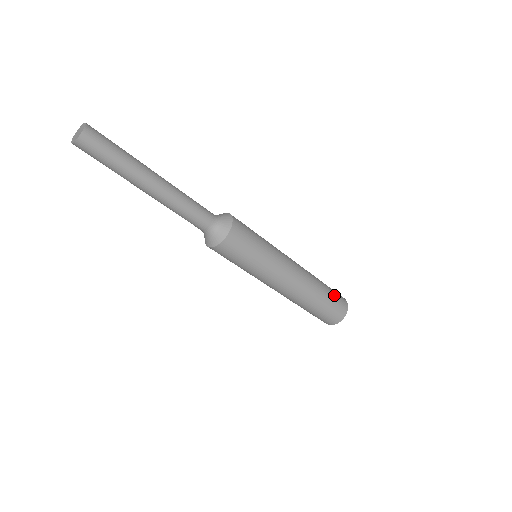
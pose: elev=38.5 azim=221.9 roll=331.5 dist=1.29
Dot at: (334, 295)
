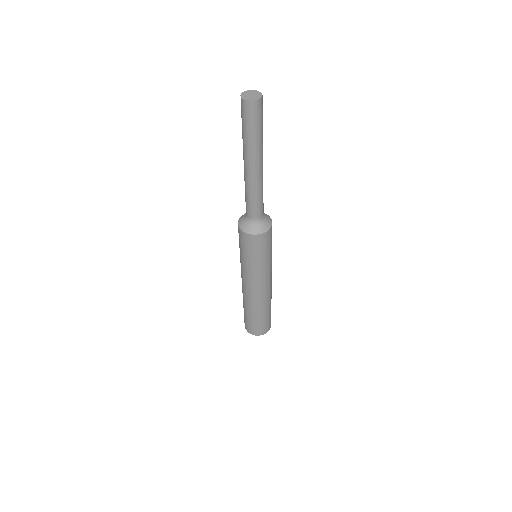
Dot at: occluded
